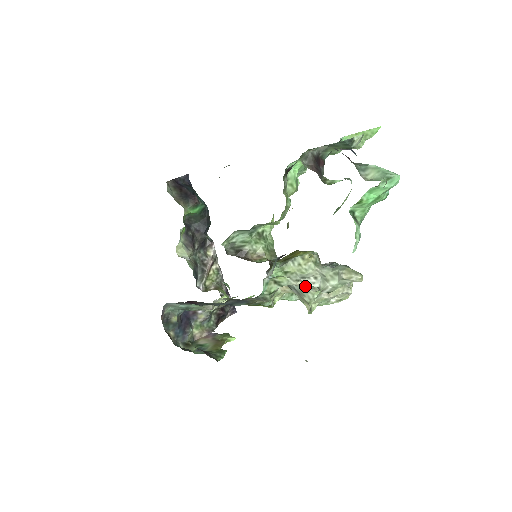
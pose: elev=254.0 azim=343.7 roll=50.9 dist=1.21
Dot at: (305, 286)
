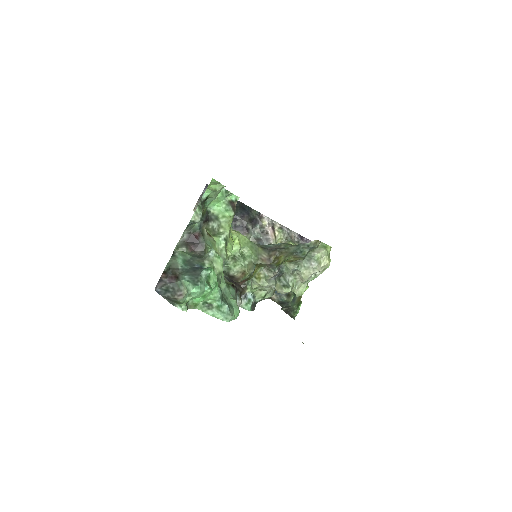
Dot at: occluded
